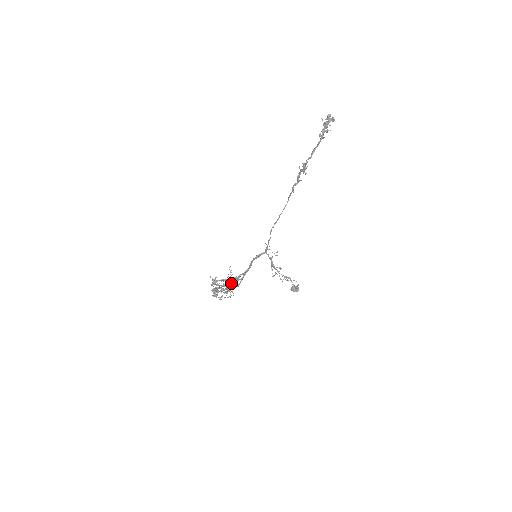
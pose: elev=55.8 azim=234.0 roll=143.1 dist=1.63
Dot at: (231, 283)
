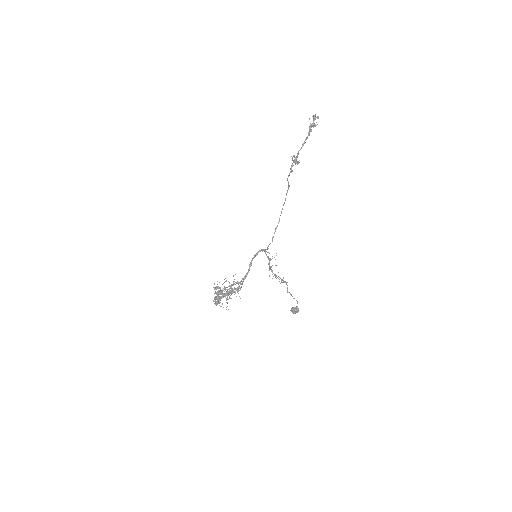
Dot at: (233, 291)
